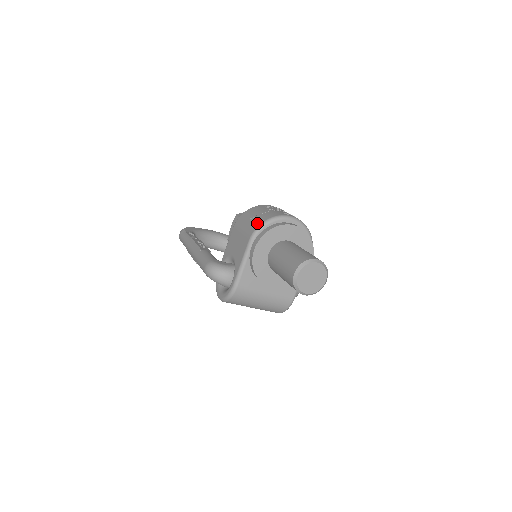
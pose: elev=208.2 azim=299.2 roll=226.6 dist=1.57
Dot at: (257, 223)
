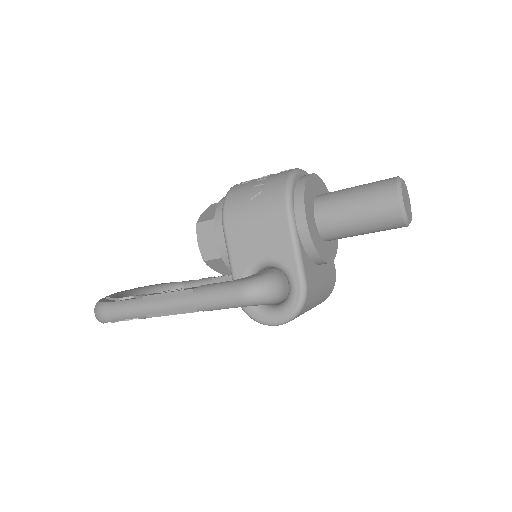
Dot at: (277, 192)
